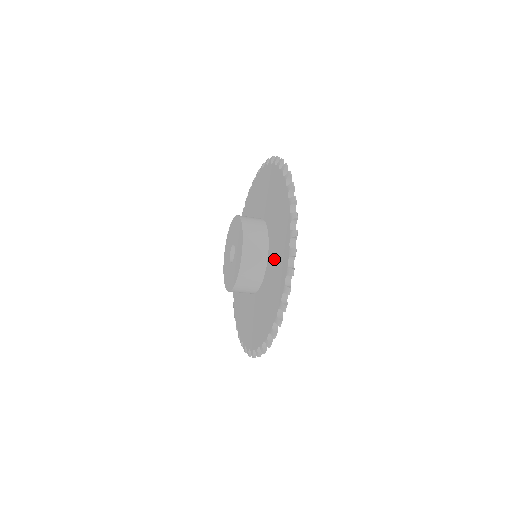
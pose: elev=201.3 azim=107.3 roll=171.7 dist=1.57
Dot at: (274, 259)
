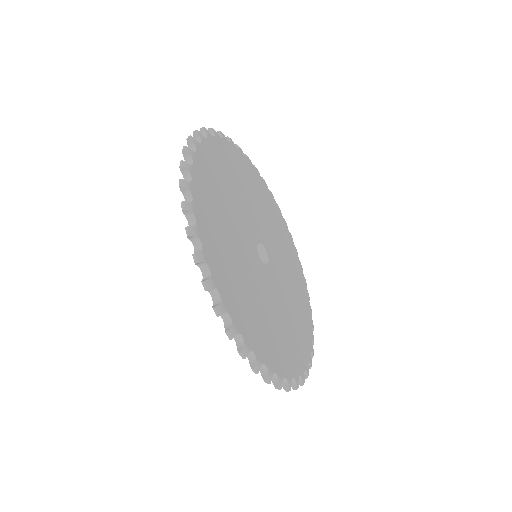
Dot at: occluded
